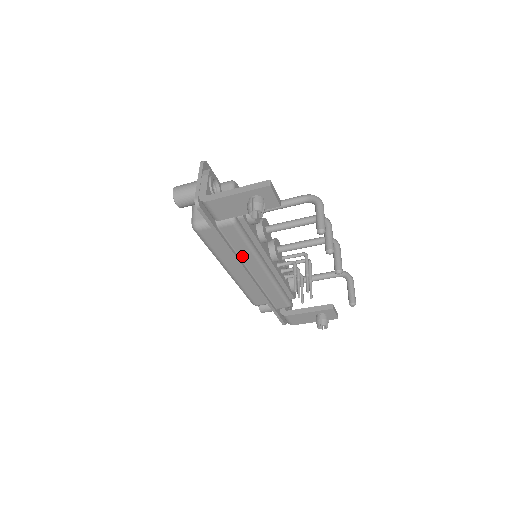
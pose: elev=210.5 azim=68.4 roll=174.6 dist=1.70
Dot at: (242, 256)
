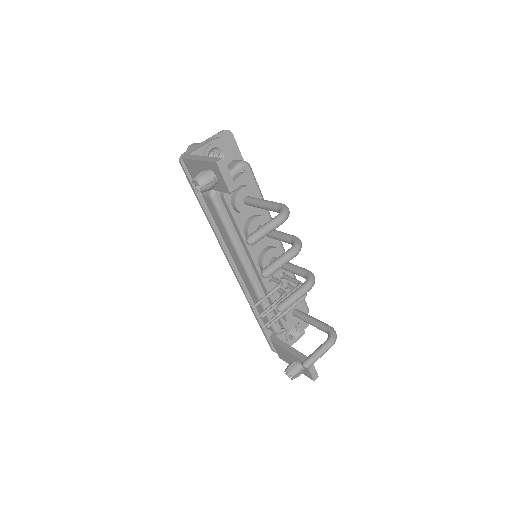
Dot at: (226, 241)
